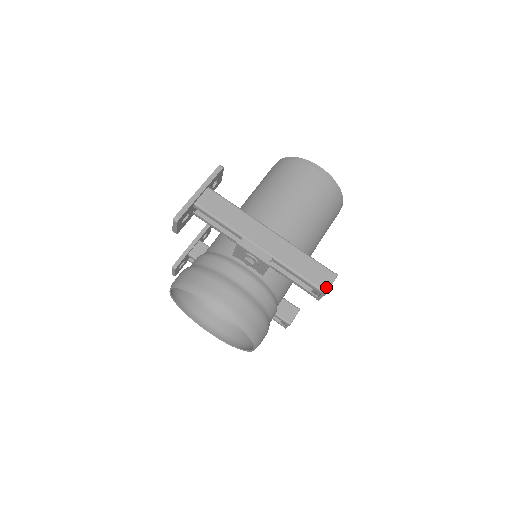
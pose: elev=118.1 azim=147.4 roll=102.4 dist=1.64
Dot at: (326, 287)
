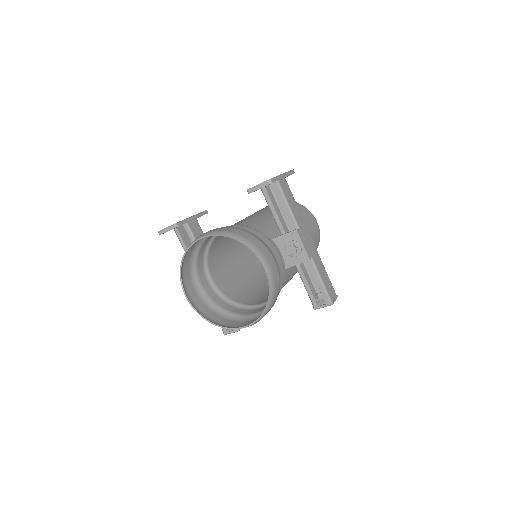
Dot at: (333, 300)
